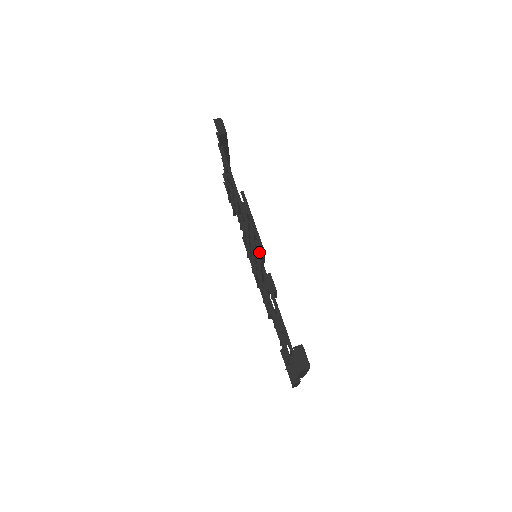
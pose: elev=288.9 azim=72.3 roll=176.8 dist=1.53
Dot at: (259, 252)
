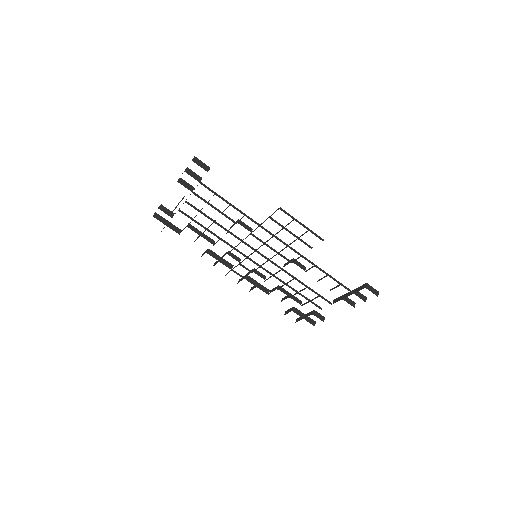
Dot at: (307, 245)
